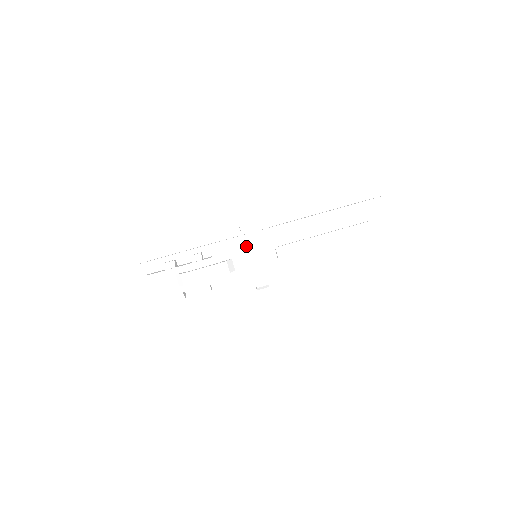
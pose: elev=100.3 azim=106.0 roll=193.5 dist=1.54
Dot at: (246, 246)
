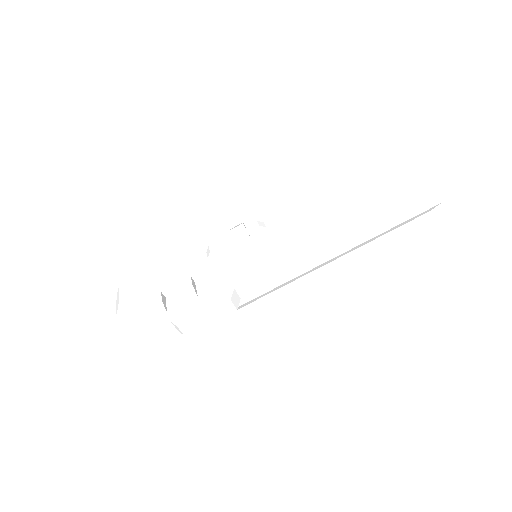
Dot at: (249, 270)
